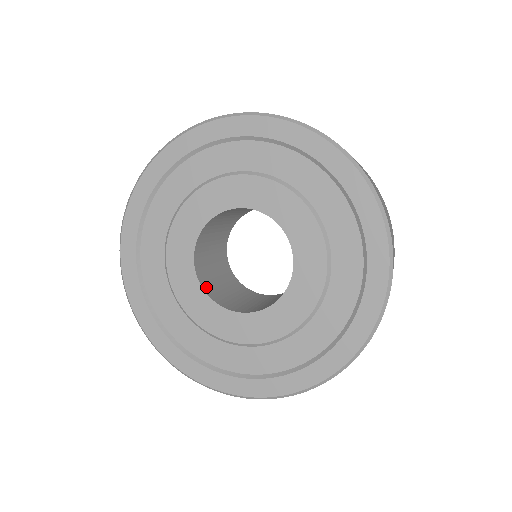
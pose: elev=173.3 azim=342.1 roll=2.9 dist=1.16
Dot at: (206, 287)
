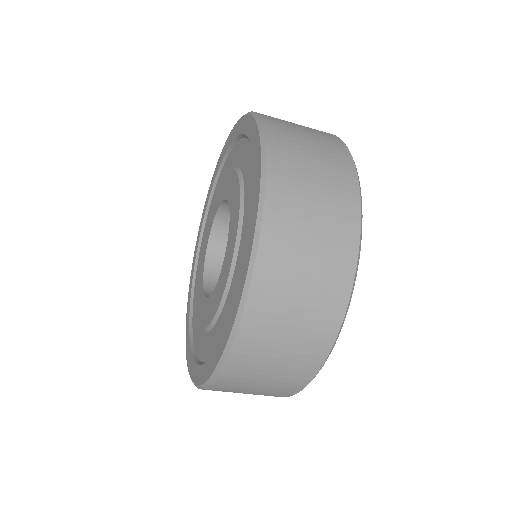
Dot at: occluded
